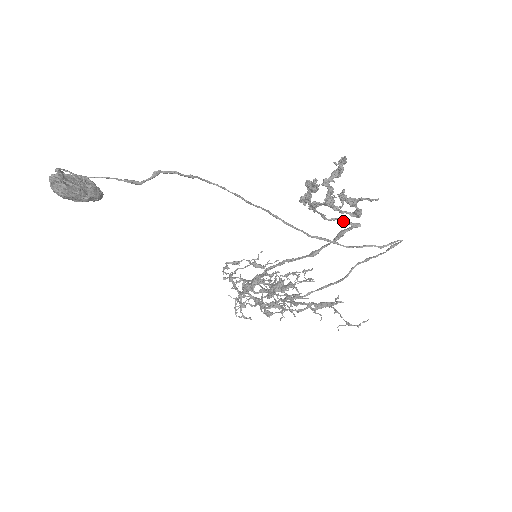
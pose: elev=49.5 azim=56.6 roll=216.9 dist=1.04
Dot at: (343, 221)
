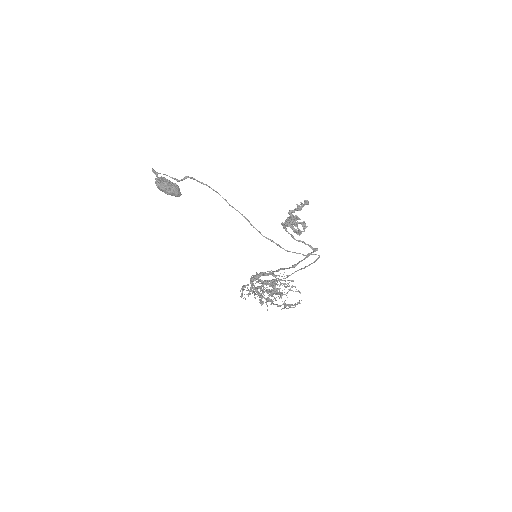
Dot at: (306, 244)
